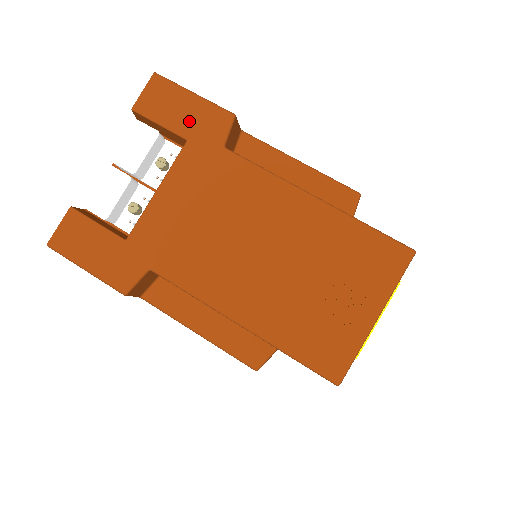
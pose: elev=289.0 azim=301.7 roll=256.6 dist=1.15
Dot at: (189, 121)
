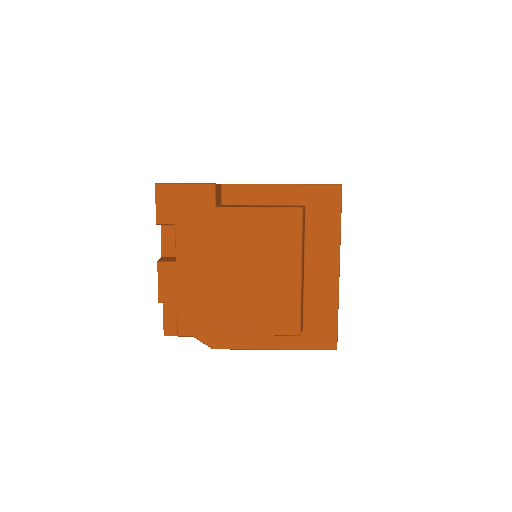
Dot at: occluded
